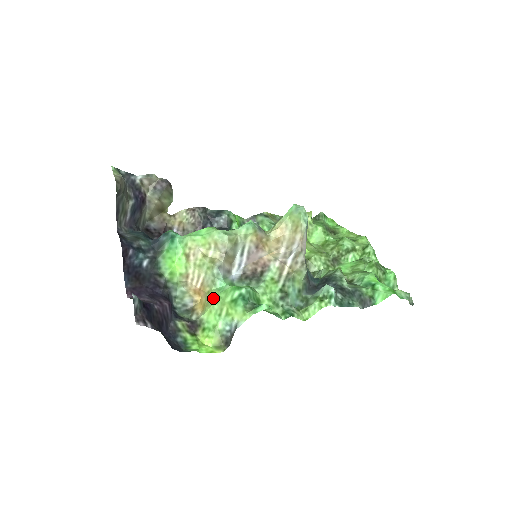
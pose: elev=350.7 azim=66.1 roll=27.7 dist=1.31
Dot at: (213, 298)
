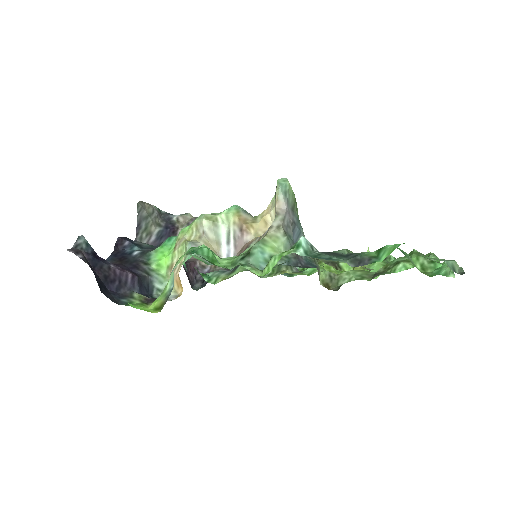
Dot at: occluded
